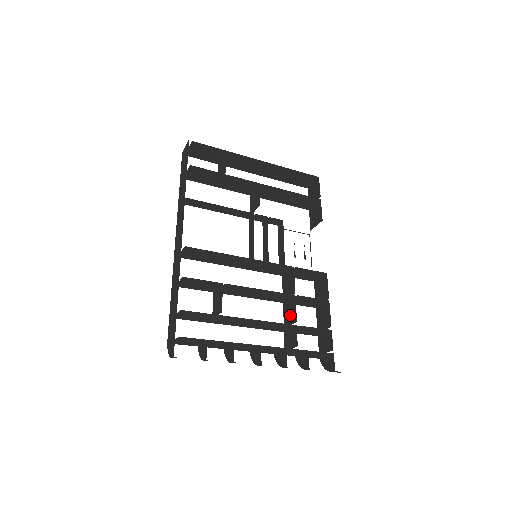
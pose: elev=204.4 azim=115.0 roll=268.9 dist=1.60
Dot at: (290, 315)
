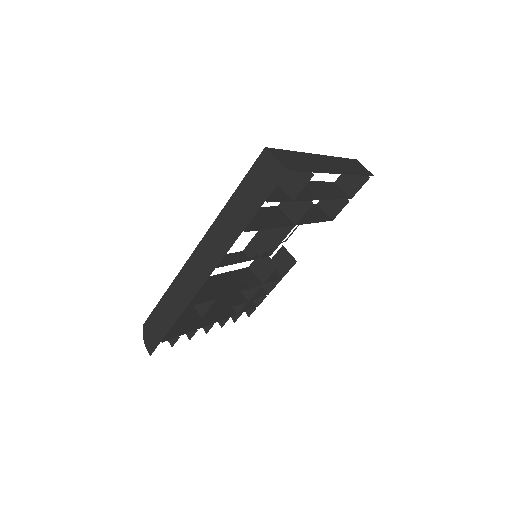
Dot at: occluded
